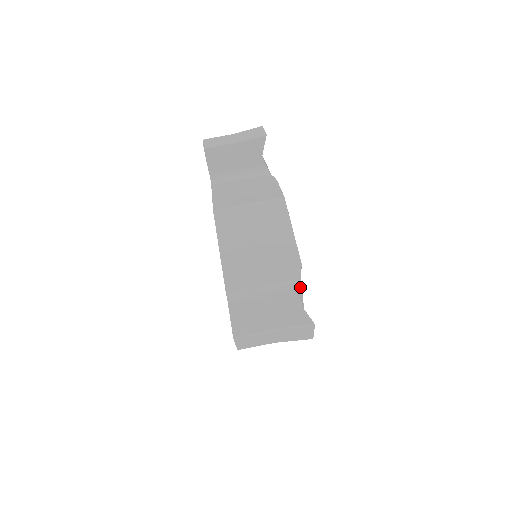
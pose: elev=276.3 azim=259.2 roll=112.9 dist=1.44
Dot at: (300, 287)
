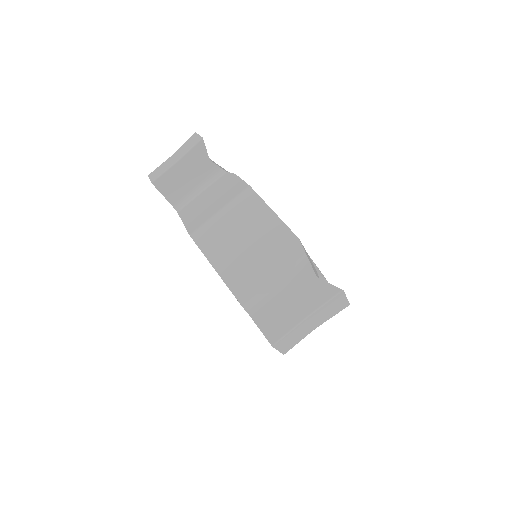
Dot at: occluded
